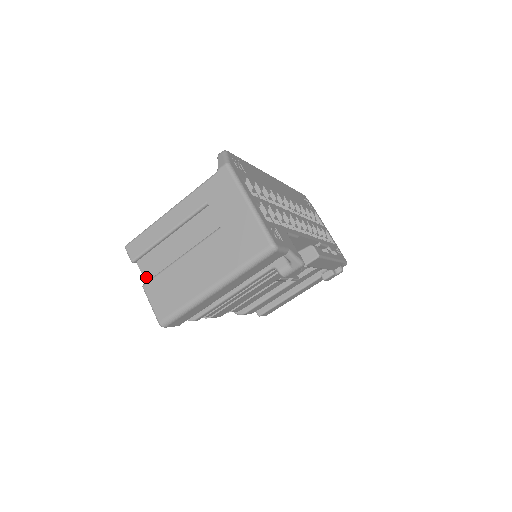
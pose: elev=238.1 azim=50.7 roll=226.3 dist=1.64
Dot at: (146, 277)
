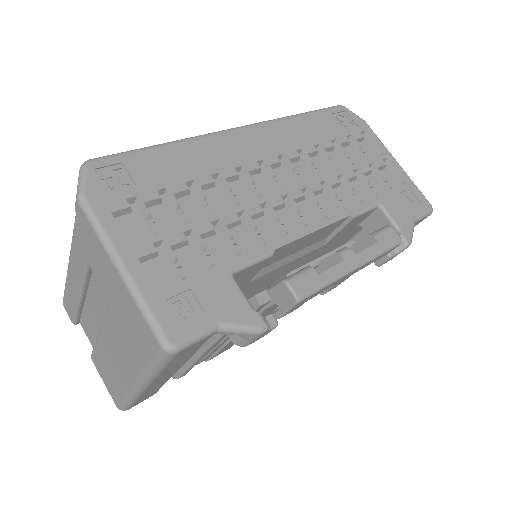
Dot at: (92, 344)
